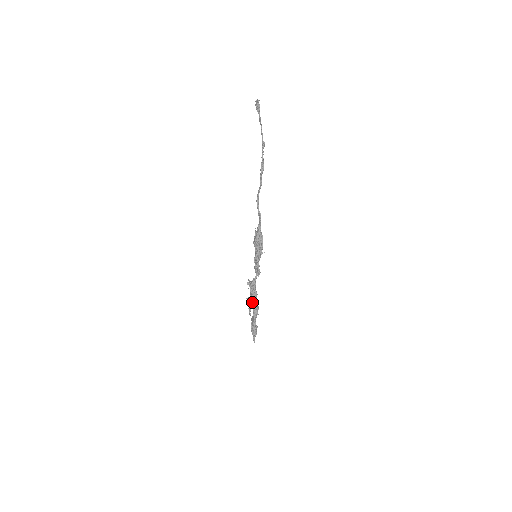
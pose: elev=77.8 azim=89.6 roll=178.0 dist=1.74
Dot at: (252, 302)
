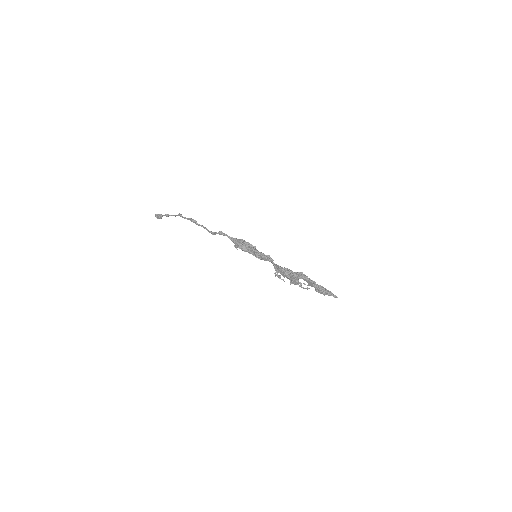
Dot at: (292, 275)
